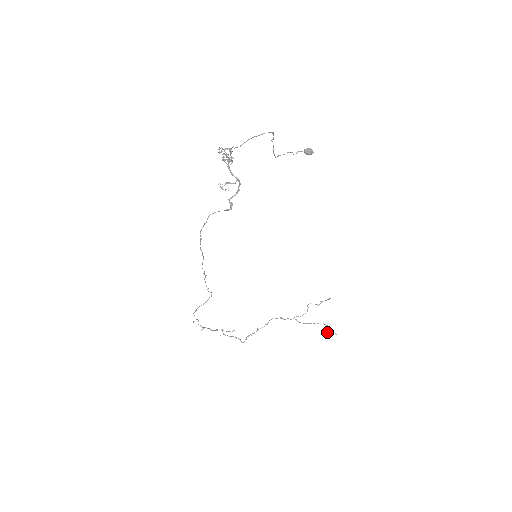
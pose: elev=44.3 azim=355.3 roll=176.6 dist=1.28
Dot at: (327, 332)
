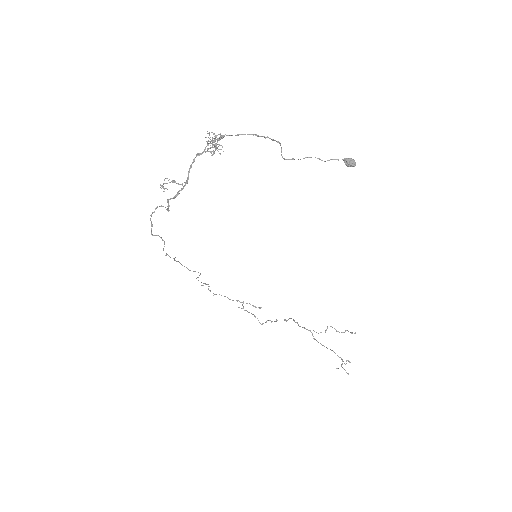
Dot at: (346, 363)
